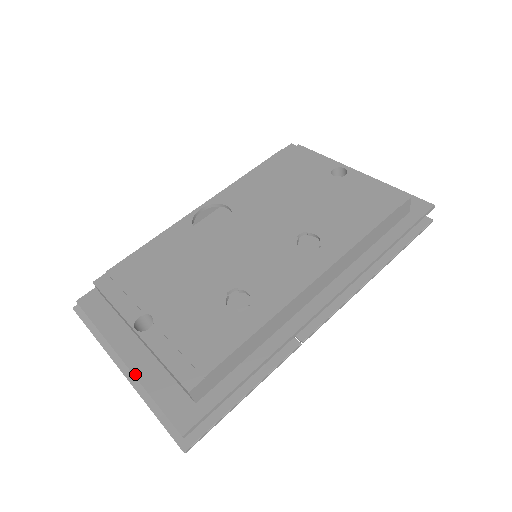
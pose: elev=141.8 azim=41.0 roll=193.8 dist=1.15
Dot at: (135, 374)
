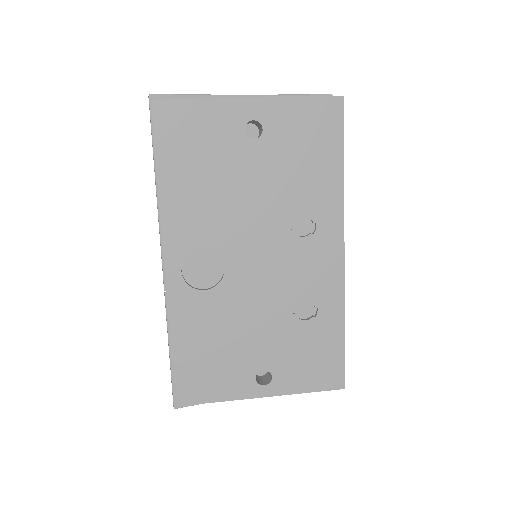
Dot at: occluded
